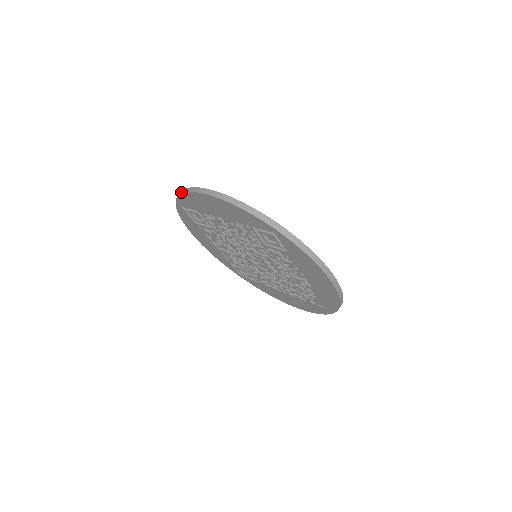
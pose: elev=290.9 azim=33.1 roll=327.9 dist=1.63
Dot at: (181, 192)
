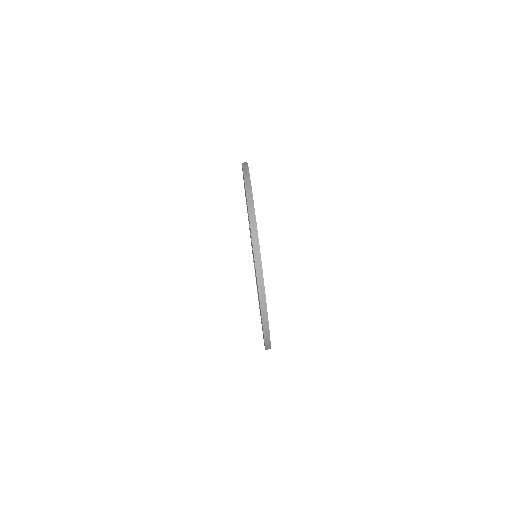
Dot at: occluded
